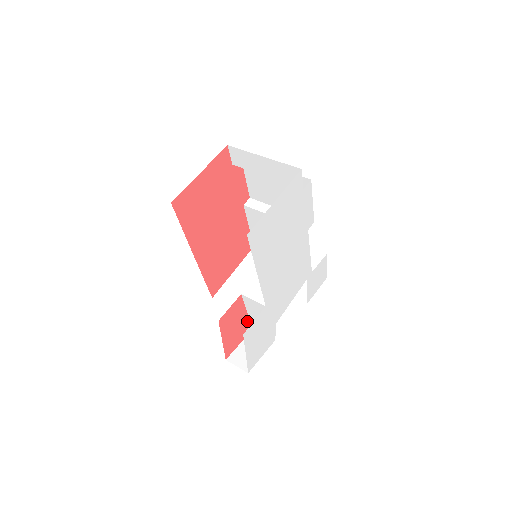
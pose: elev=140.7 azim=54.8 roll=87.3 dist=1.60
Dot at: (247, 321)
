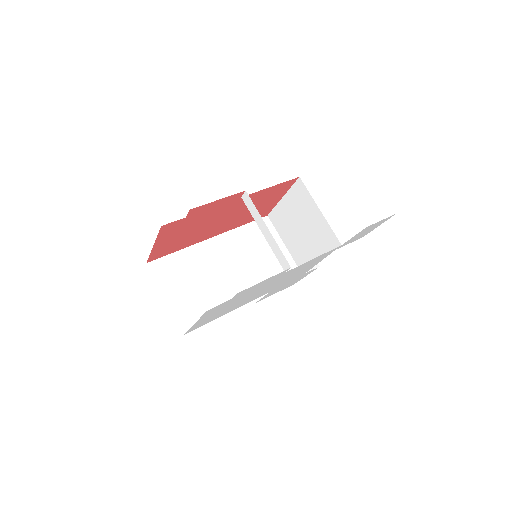
Dot at: (289, 254)
